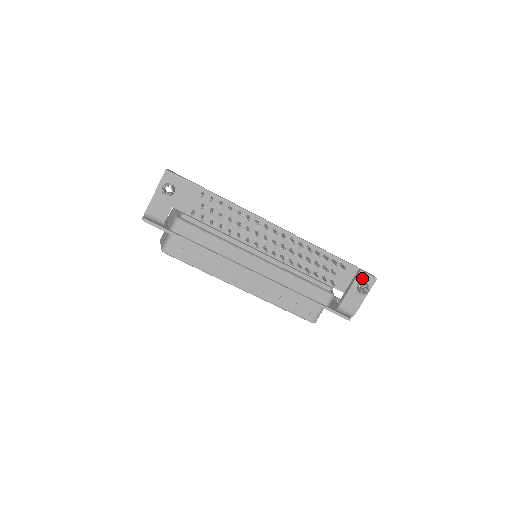
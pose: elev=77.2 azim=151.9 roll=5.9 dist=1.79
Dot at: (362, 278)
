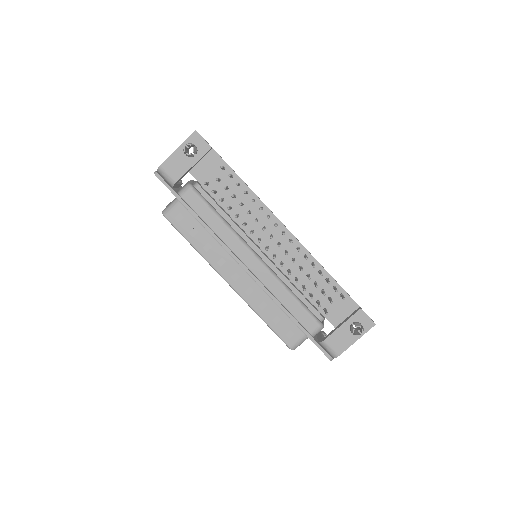
Dot at: (359, 318)
